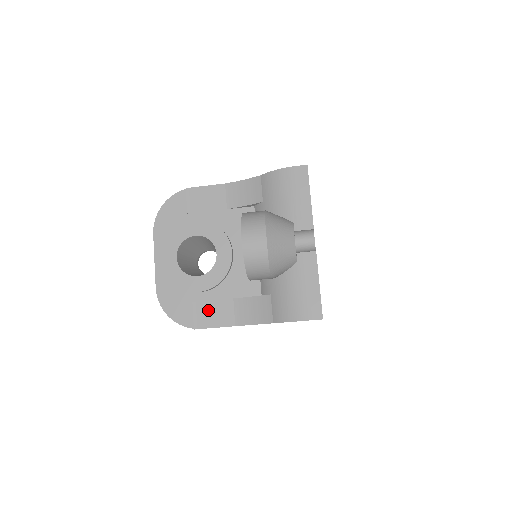
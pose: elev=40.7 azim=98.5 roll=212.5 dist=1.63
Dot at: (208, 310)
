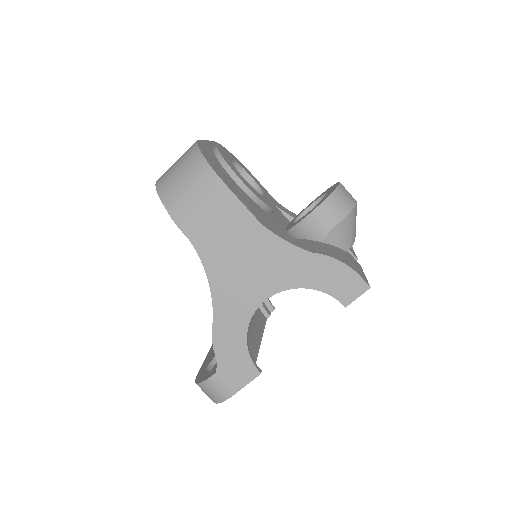
Dot at: (240, 193)
